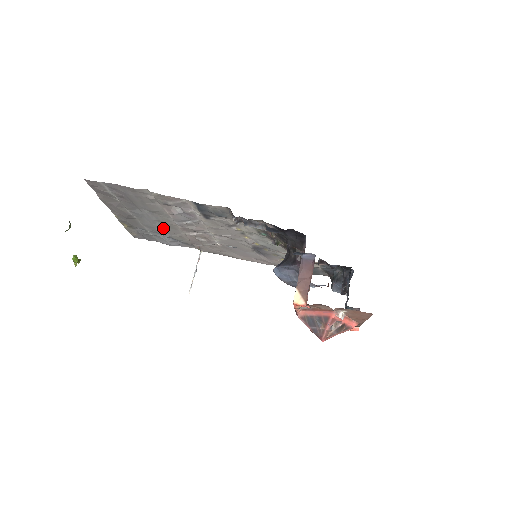
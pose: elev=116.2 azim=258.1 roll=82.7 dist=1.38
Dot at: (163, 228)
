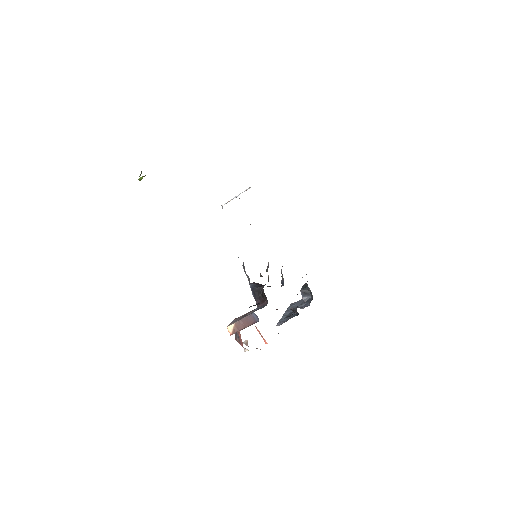
Dot at: occluded
